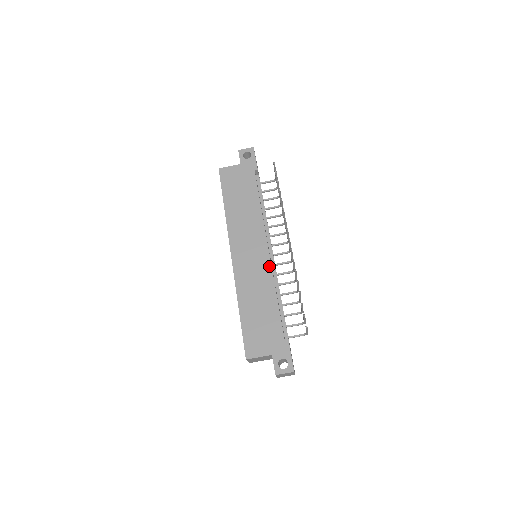
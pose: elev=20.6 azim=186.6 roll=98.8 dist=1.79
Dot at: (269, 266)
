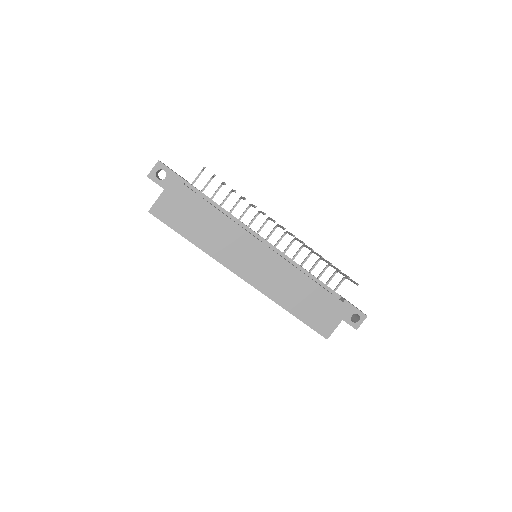
Dot at: (281, 260)
